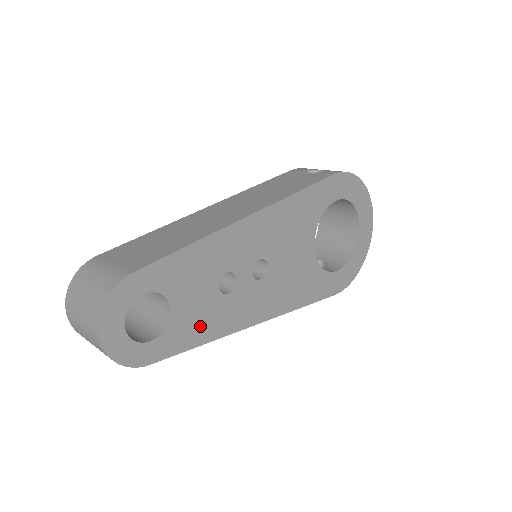
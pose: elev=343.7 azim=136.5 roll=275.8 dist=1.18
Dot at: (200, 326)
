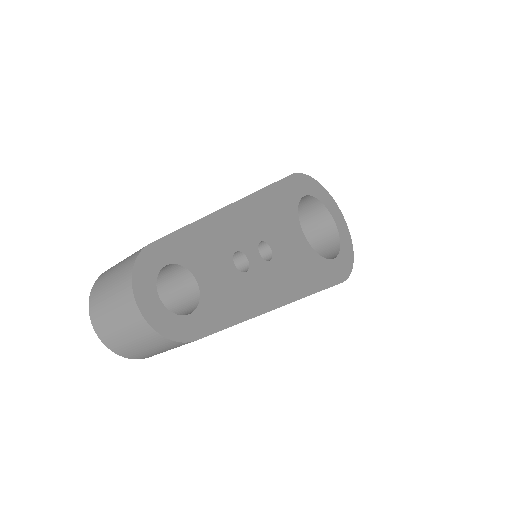
Dot at: (231, 303)
